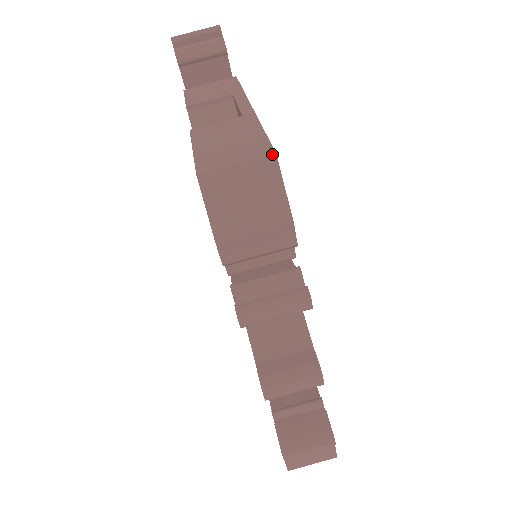
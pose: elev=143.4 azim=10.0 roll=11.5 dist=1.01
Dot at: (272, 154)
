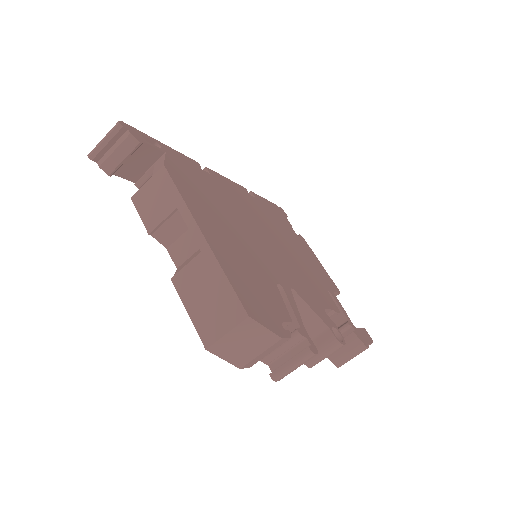
Dot at: (246, 318)
